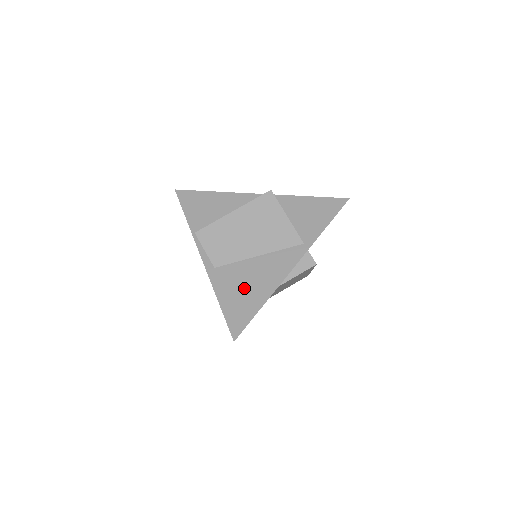
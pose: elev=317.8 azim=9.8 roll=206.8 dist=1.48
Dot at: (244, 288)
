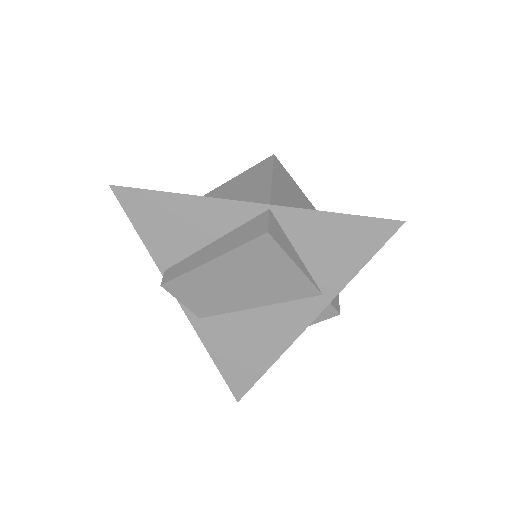
Dot at: (242, 348)
